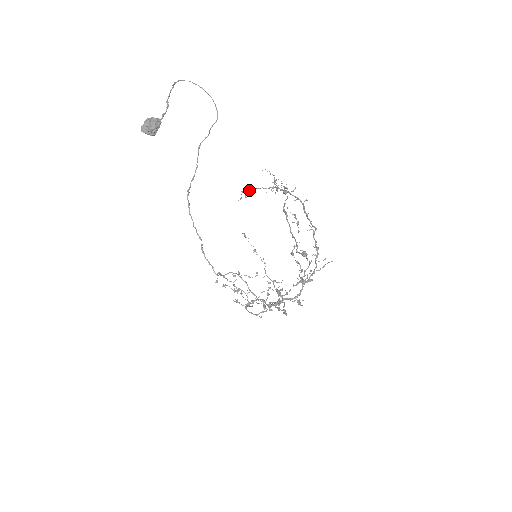
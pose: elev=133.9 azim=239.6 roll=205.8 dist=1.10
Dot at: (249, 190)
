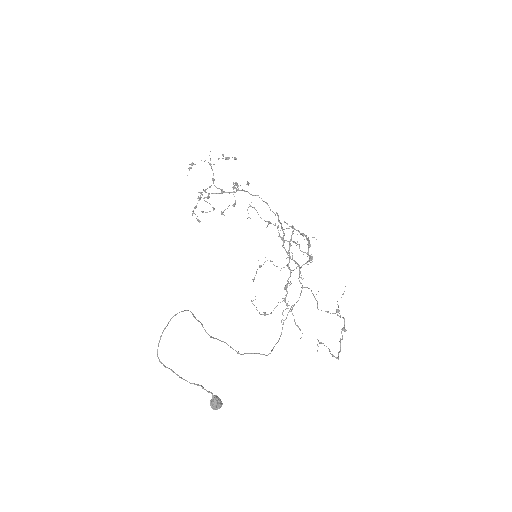
Dot at: occluded
